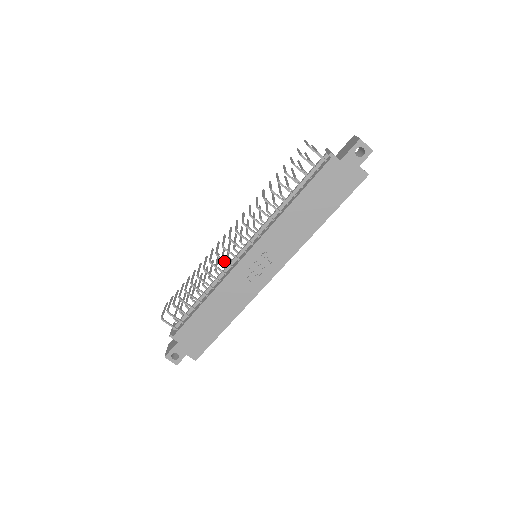
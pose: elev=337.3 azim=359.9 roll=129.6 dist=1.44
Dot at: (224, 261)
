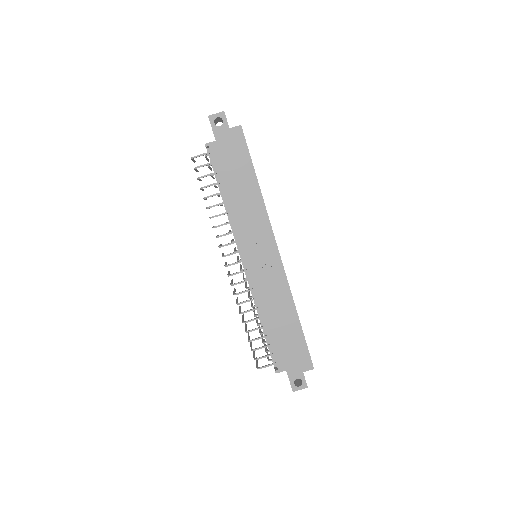
Dot at: (240, 283)
